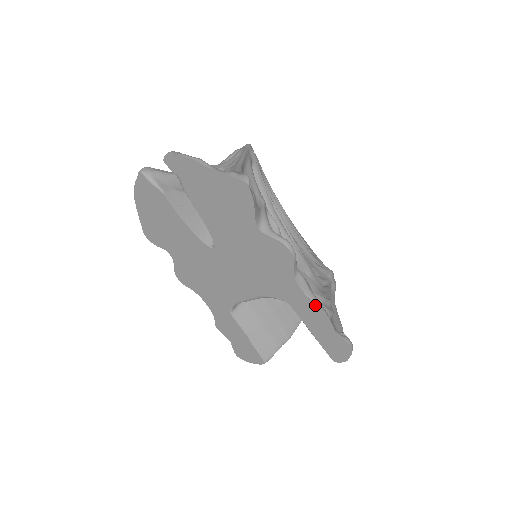
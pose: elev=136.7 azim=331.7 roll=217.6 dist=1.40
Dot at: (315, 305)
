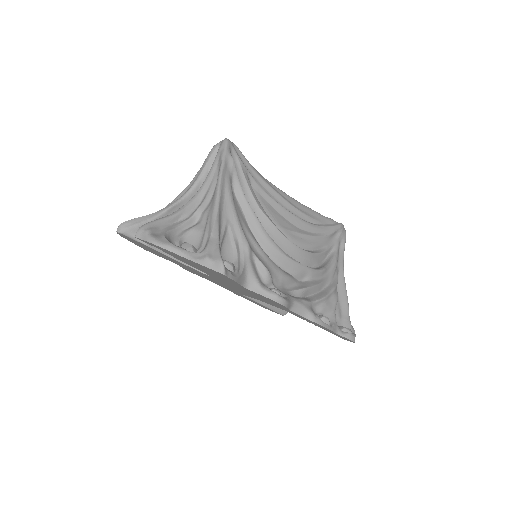
Dot at: (314, 322)
